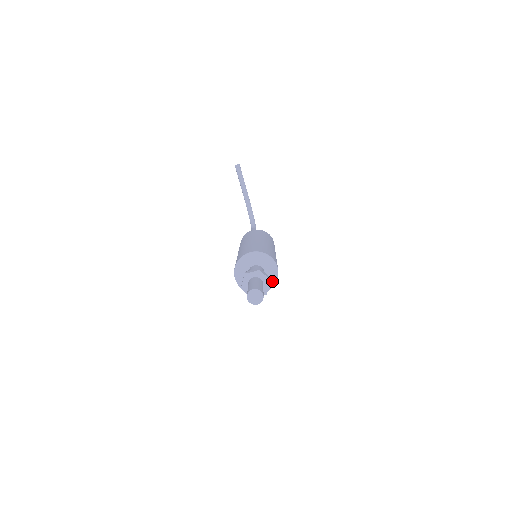
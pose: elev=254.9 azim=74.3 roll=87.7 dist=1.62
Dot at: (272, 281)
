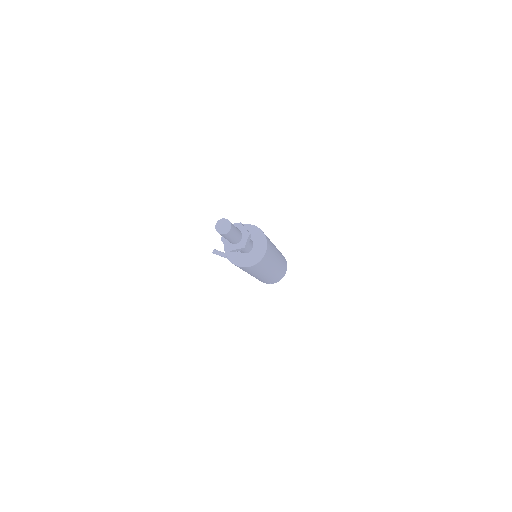
Dot at: (261, 237)
